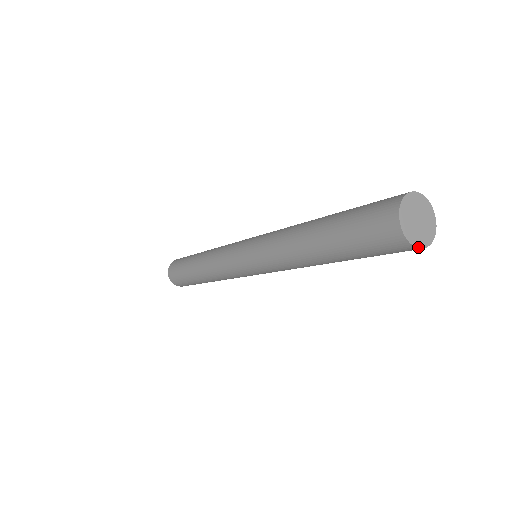
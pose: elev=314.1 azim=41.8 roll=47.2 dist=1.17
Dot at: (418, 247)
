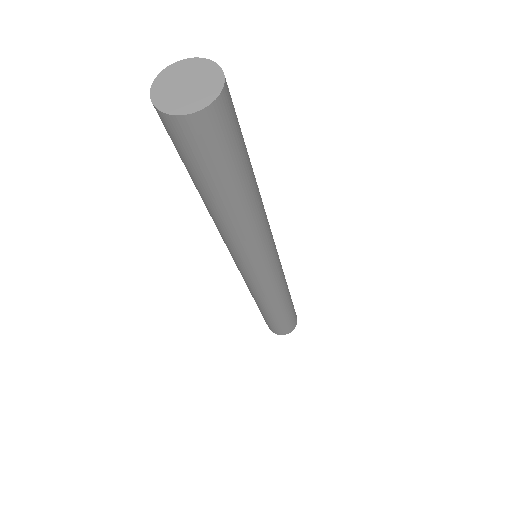
Dot at: (190, 113)
